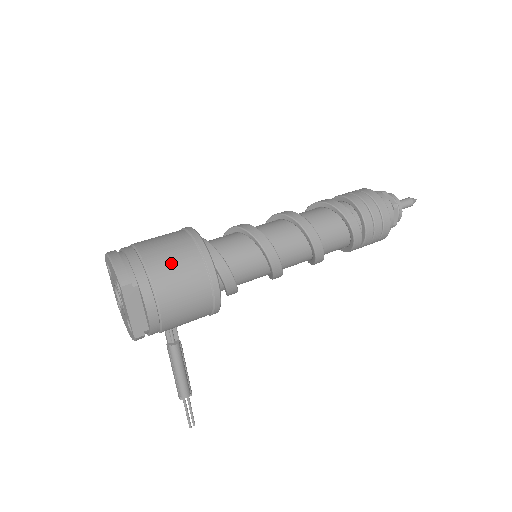
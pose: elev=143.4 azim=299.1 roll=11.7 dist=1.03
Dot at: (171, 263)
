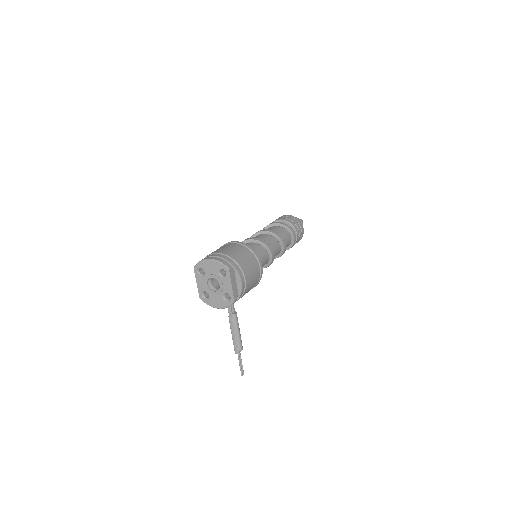
Dot at: (241, 256)
